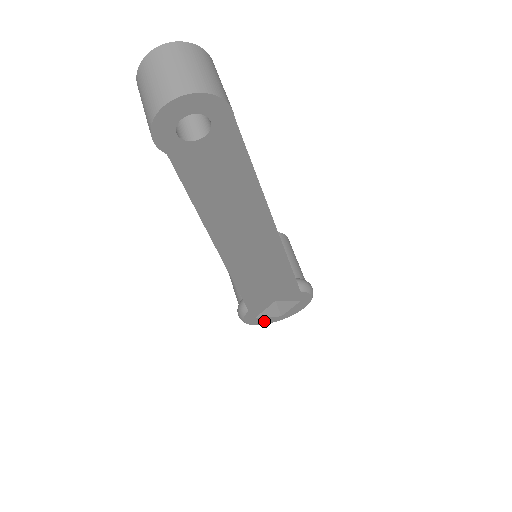
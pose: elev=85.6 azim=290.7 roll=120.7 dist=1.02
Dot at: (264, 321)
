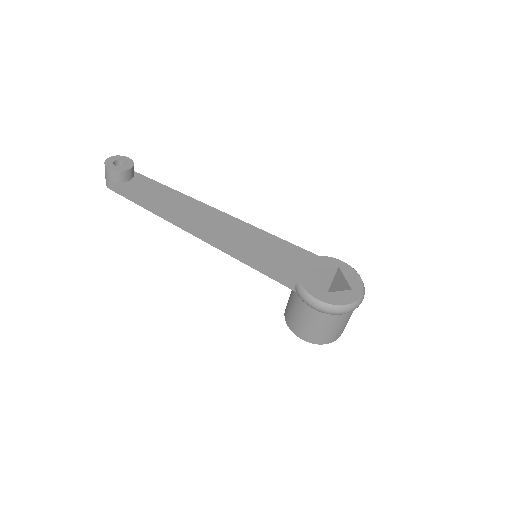
Dot at: (342, 299)
